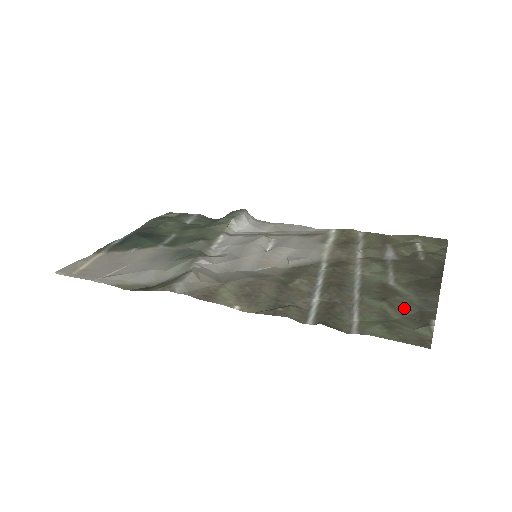
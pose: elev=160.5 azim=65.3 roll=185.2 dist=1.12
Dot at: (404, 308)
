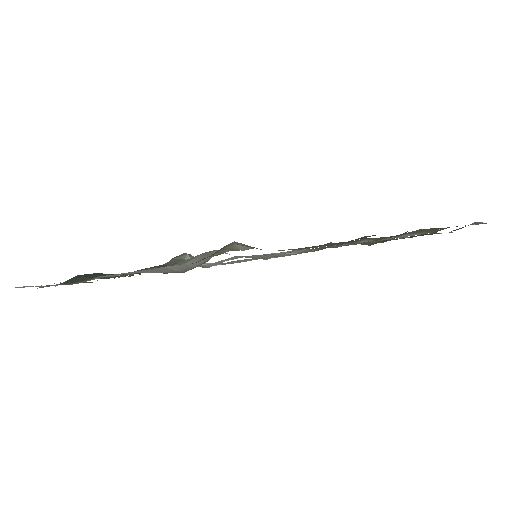
Dot at: occluded
